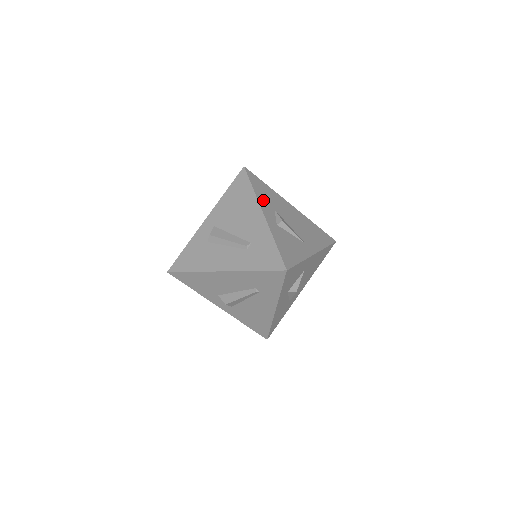
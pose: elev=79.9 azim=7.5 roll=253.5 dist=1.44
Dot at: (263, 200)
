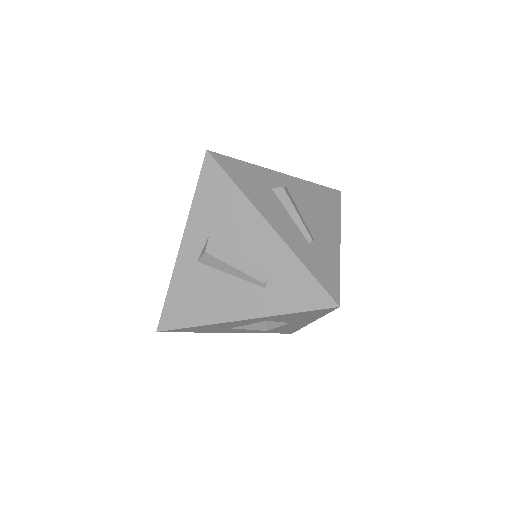
Dot at: occluded
